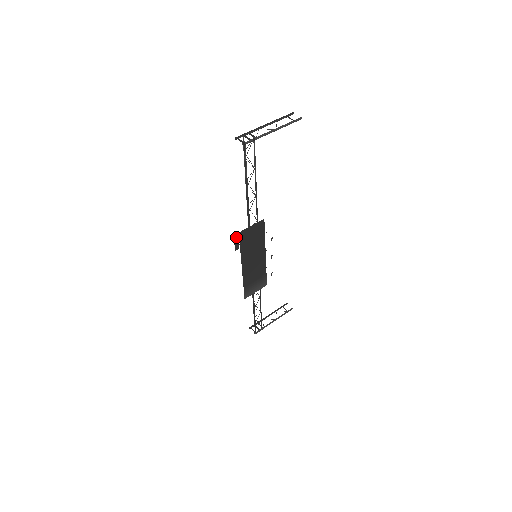
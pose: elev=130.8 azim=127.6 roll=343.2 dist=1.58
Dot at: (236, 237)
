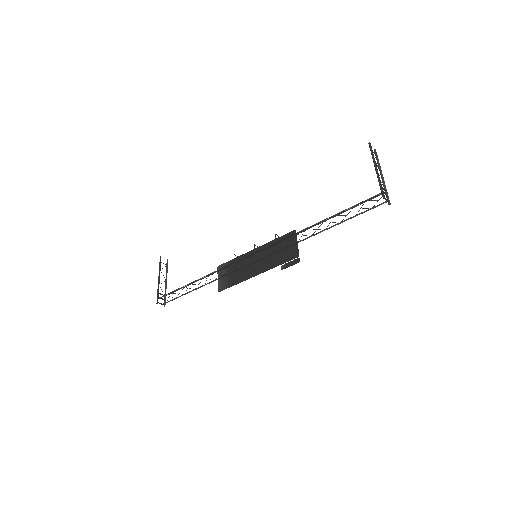
Dot at: (296, 261)
